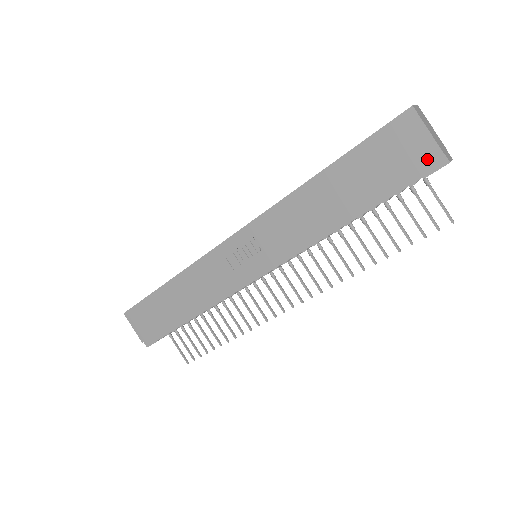
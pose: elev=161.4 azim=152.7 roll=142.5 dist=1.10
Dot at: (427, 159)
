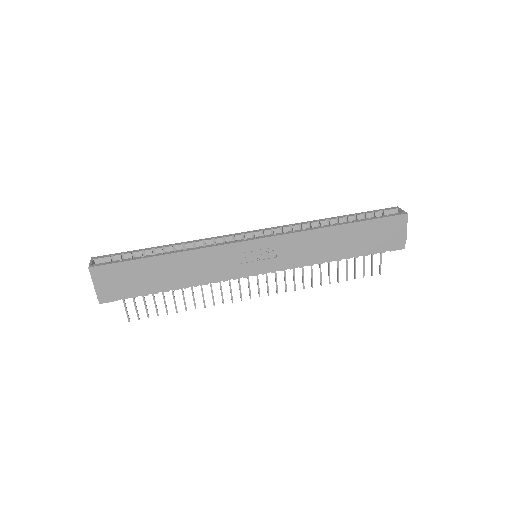
Dot at: (398, 243)
